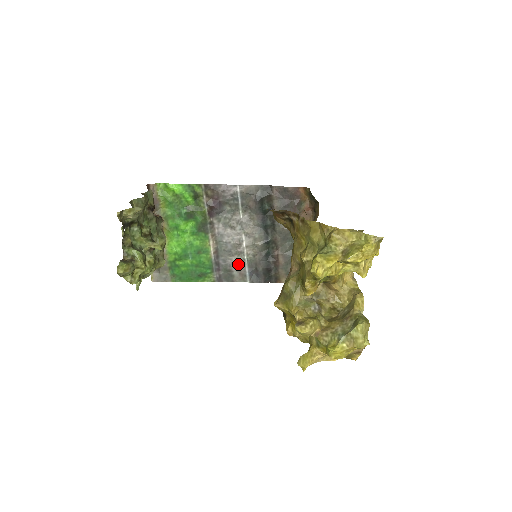
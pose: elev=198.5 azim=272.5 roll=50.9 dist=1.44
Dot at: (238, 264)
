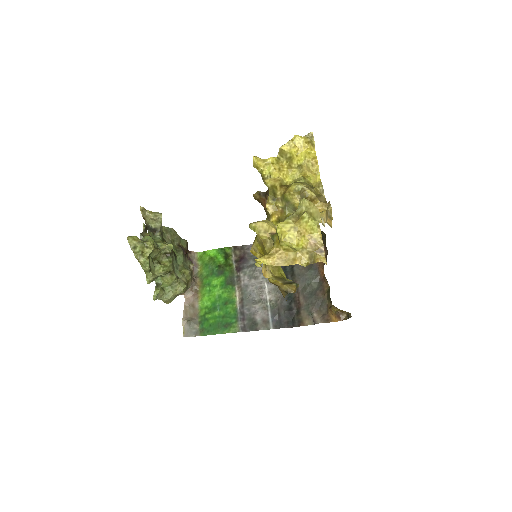
Dot at: (261, 311)
